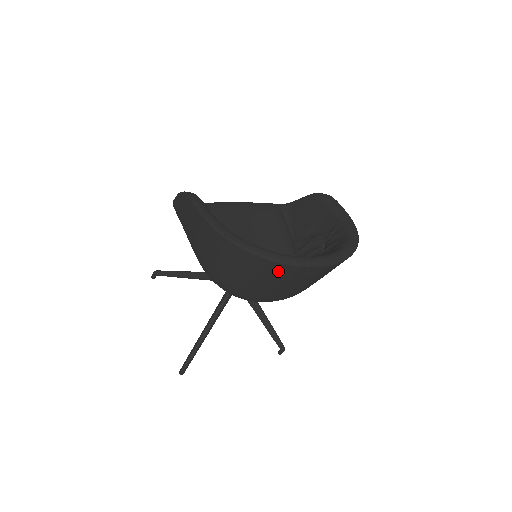
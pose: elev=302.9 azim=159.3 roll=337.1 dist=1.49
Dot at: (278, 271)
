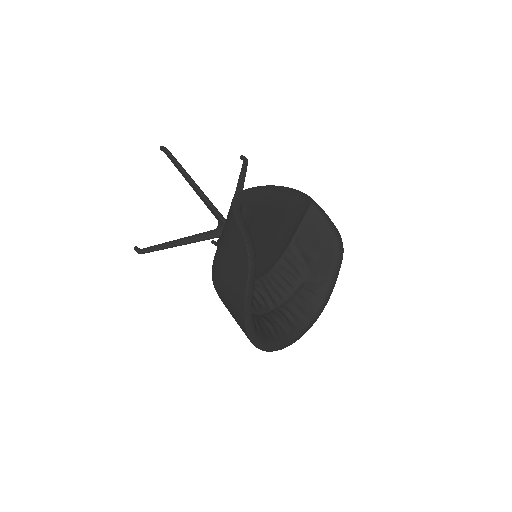
Dot at: occluded
